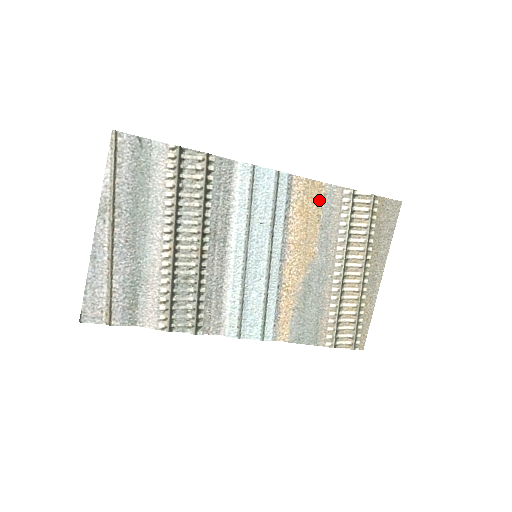
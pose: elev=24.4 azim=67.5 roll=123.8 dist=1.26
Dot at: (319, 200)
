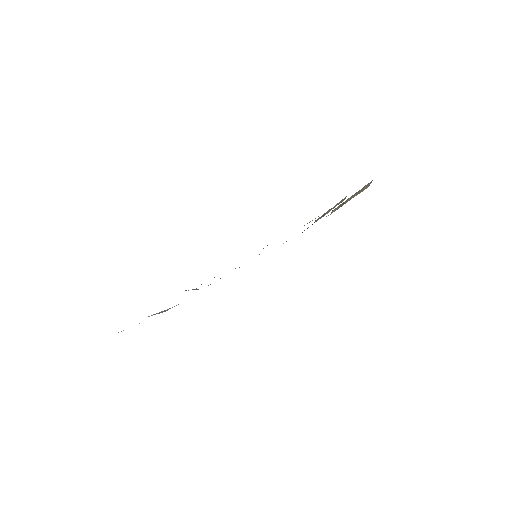
Dot at: occluded
